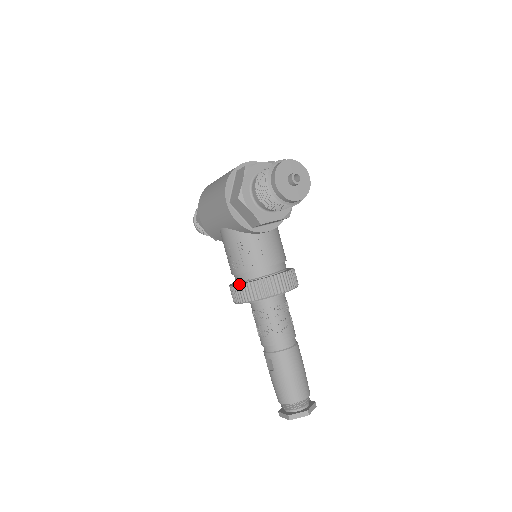
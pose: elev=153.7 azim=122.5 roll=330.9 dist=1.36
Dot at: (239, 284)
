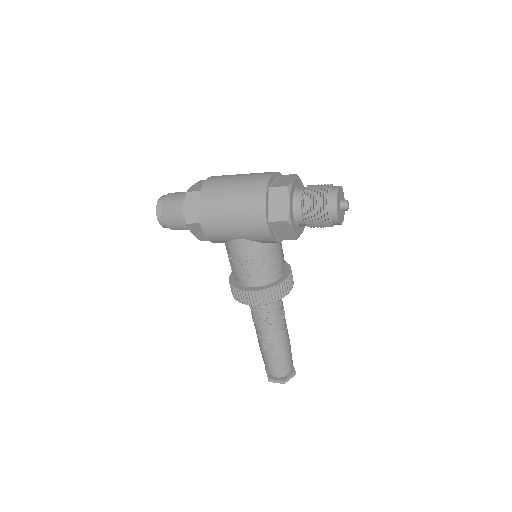
Dot at: (259, 290)
